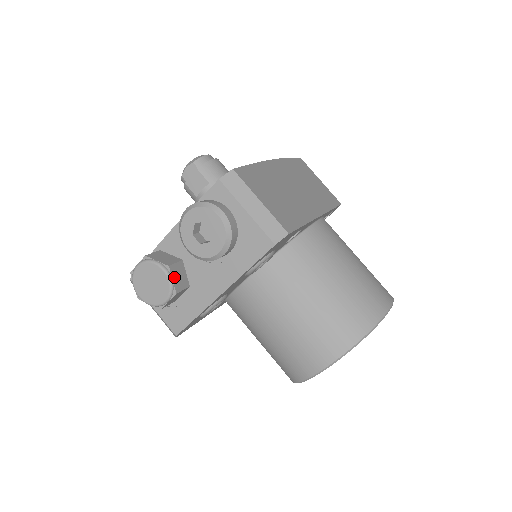
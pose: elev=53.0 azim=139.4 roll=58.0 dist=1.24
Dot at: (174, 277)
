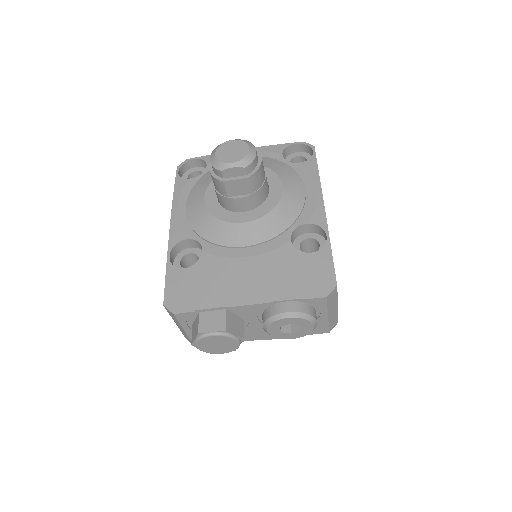
Dot at: occluded
